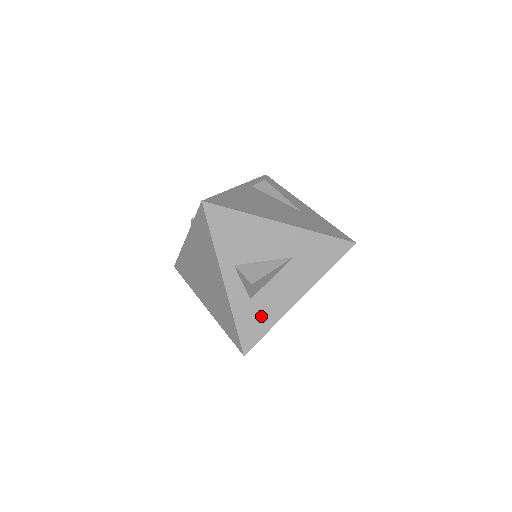
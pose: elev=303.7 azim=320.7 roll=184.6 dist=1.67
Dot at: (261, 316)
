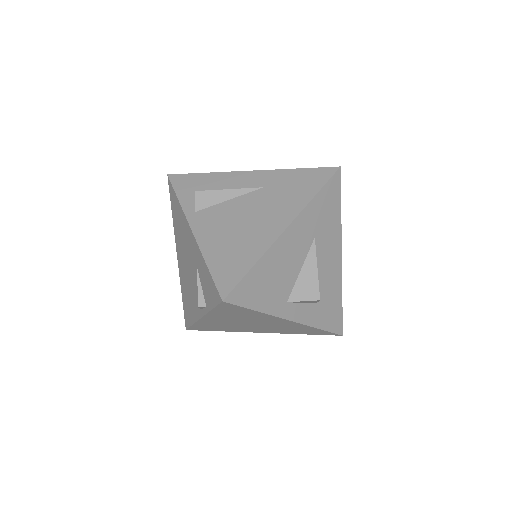
Dot at: (331, 301)
